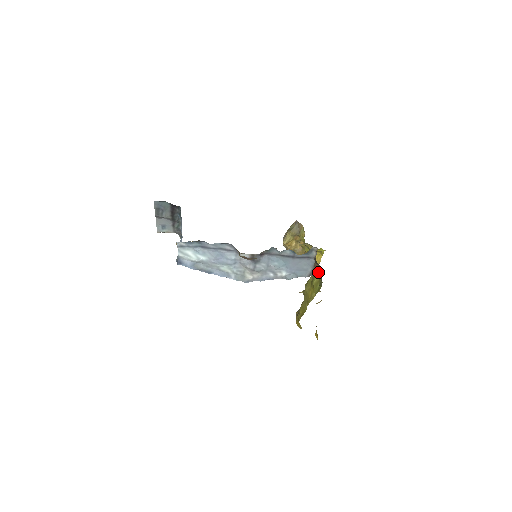
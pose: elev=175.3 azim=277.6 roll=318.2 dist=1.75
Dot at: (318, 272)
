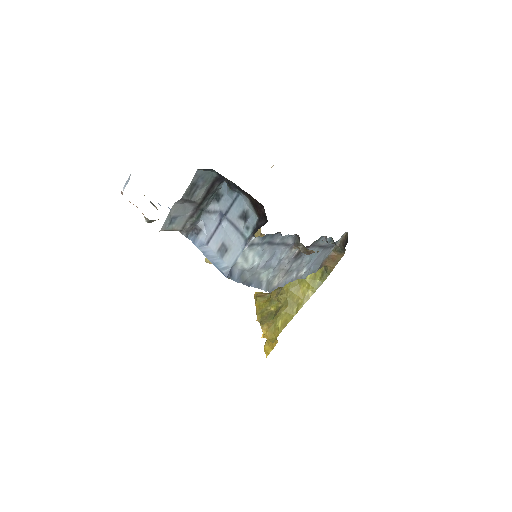
Dot at: (331, 263)
